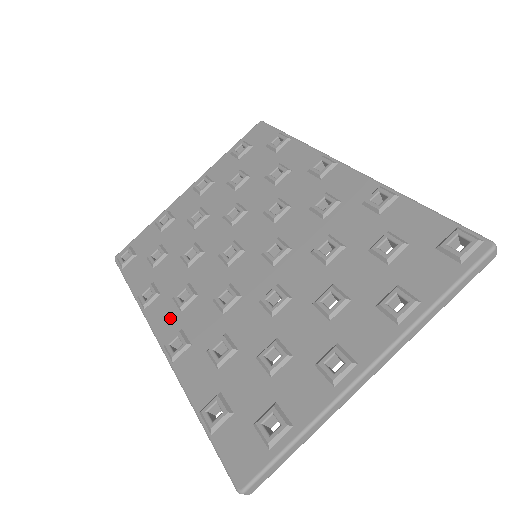
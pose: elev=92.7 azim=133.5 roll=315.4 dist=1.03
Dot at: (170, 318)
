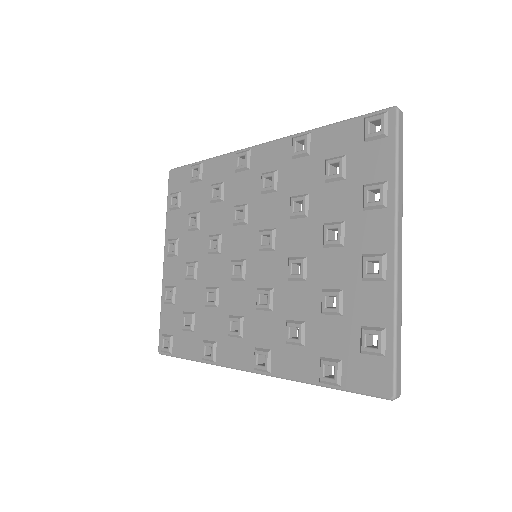
Dot at: (239, 349)
